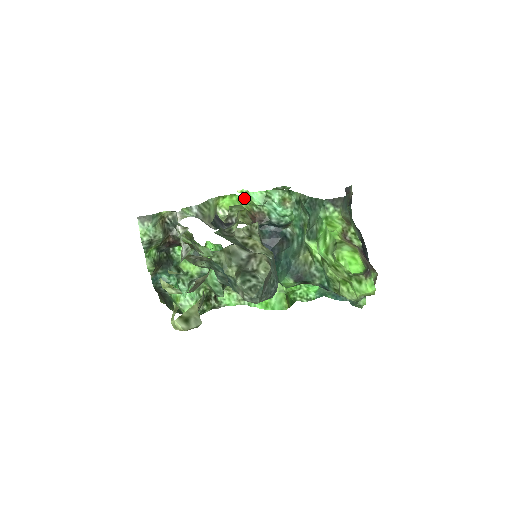
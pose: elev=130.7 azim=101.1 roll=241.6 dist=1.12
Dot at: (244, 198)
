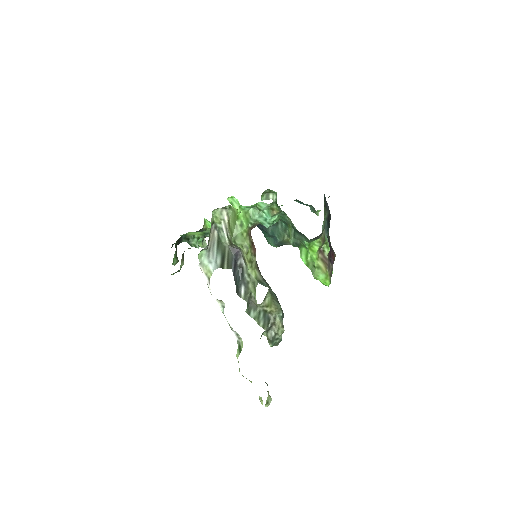
Dot at: (238, 213)
